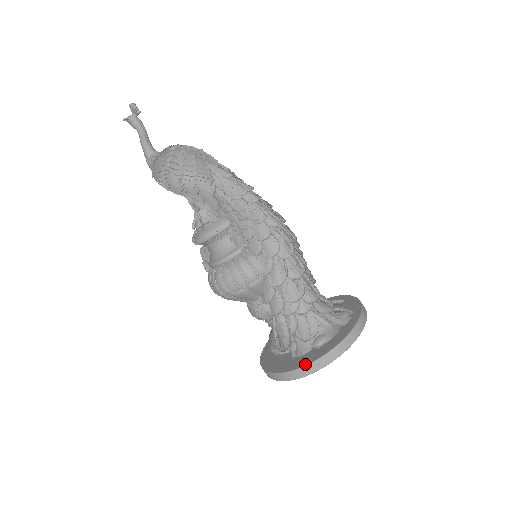
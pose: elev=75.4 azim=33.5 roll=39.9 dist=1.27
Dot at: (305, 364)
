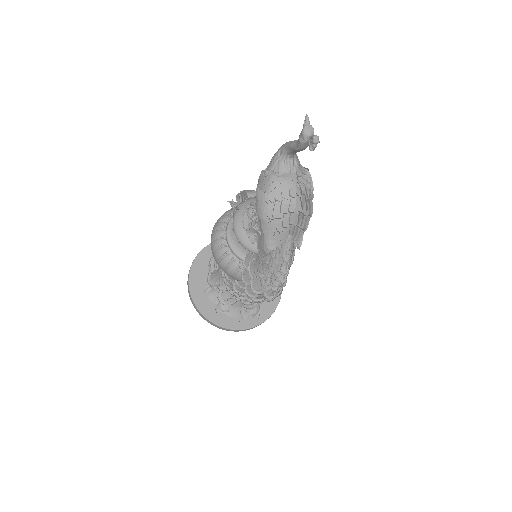
Dot at: (200, 310)
